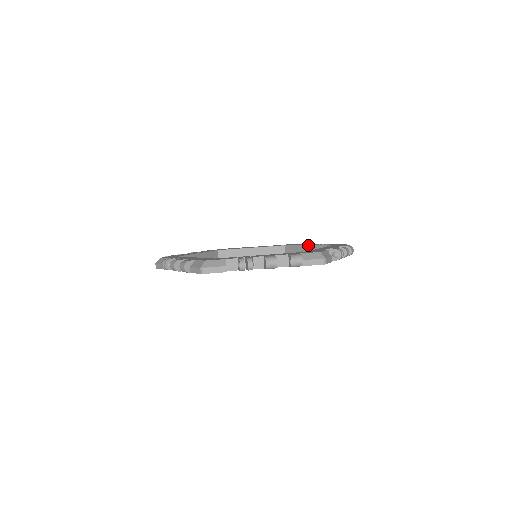
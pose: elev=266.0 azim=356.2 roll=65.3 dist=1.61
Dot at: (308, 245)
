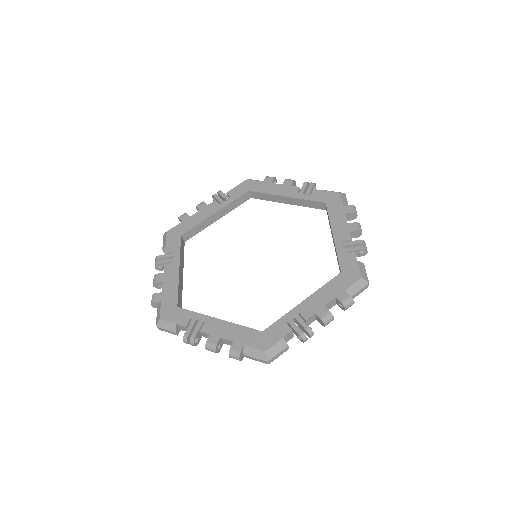
Dot at: (333, 239)
